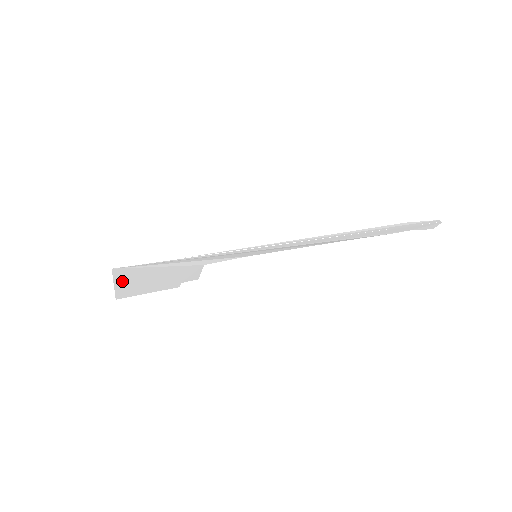
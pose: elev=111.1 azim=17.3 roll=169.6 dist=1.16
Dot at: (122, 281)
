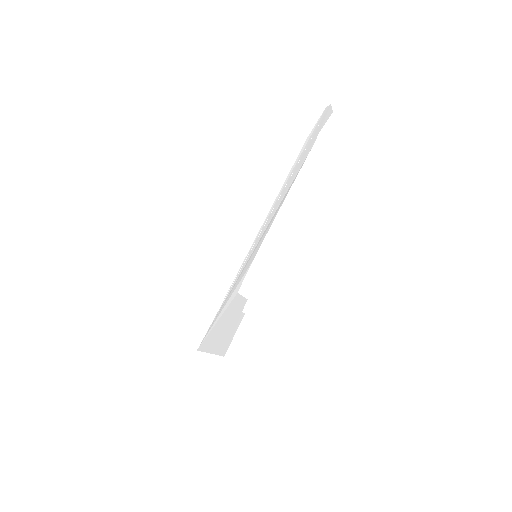
Dot at: (212, 348)
